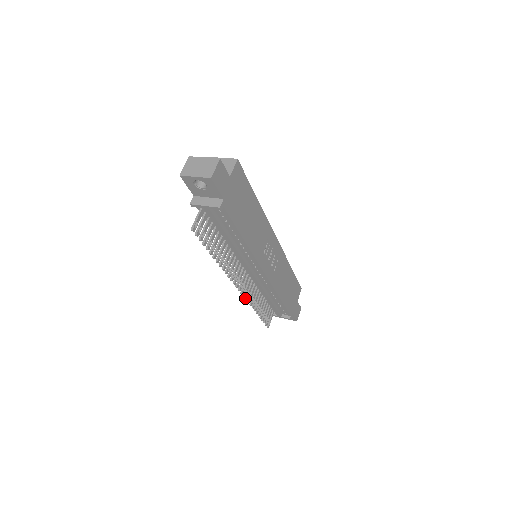
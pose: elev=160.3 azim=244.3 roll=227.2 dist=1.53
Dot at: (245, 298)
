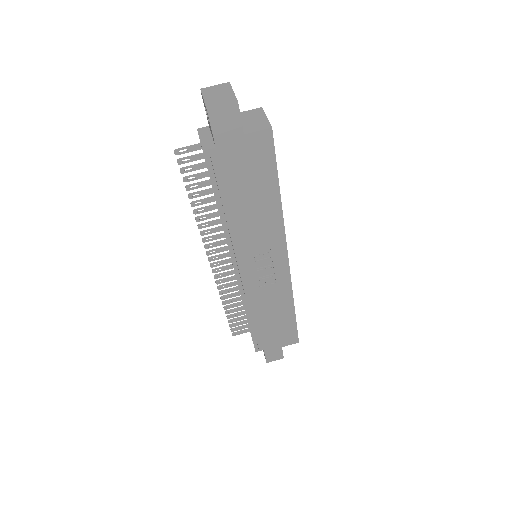
Dot at: (216, 280)
